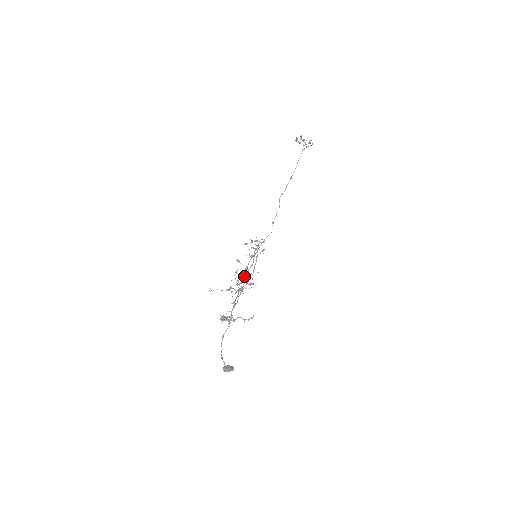
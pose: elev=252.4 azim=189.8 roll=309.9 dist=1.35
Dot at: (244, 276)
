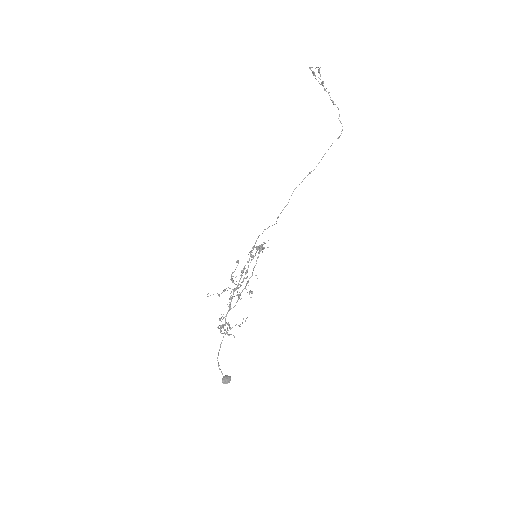
Dot at: (243, 281)
